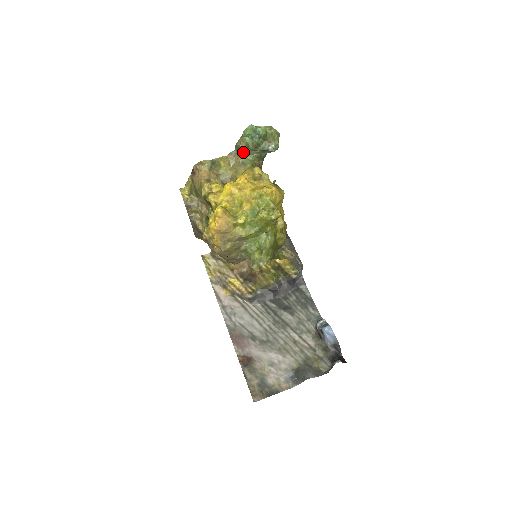
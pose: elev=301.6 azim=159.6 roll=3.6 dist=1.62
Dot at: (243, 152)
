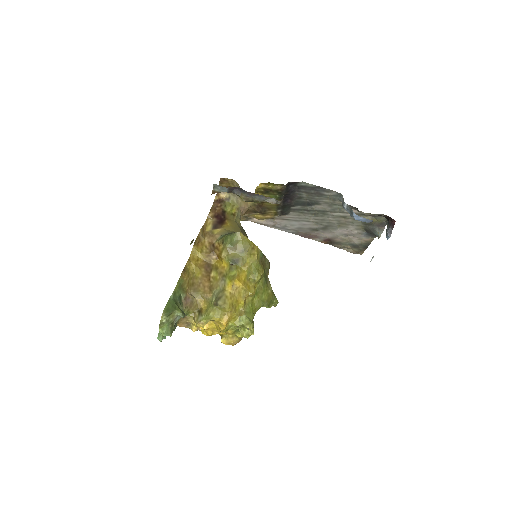
Dot at: occluded
